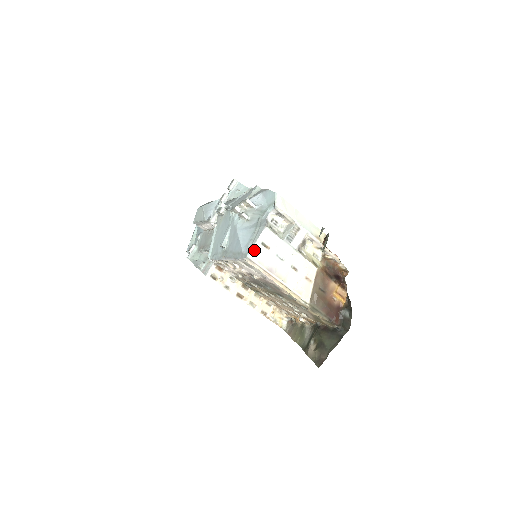
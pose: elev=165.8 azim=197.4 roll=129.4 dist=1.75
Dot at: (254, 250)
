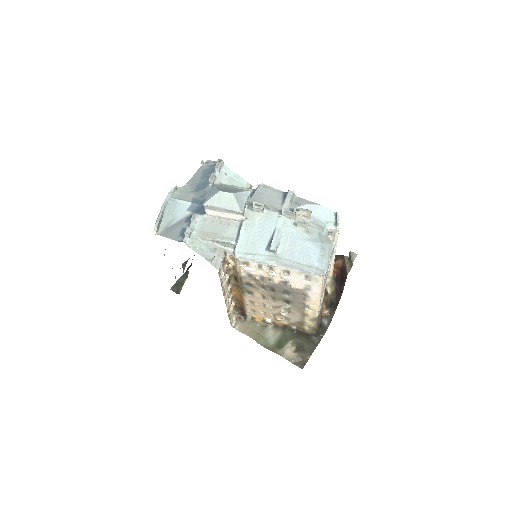
Dot at: (327, 267)
